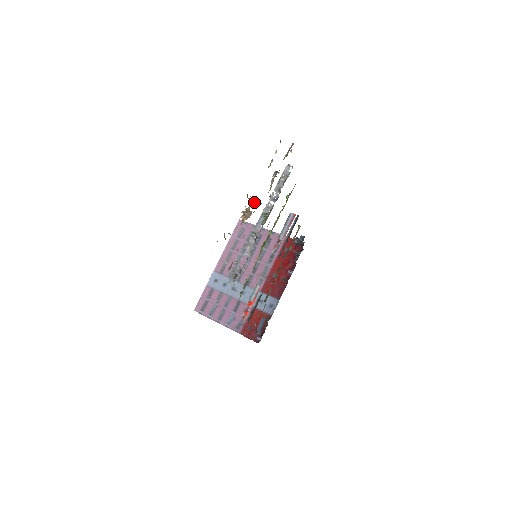
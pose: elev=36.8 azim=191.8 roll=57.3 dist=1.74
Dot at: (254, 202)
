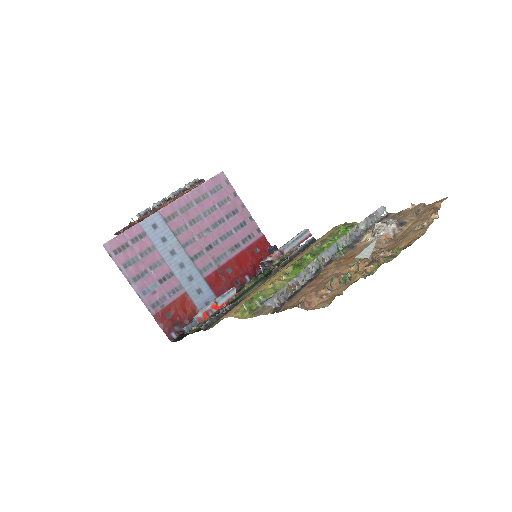
Dot at: occluded
